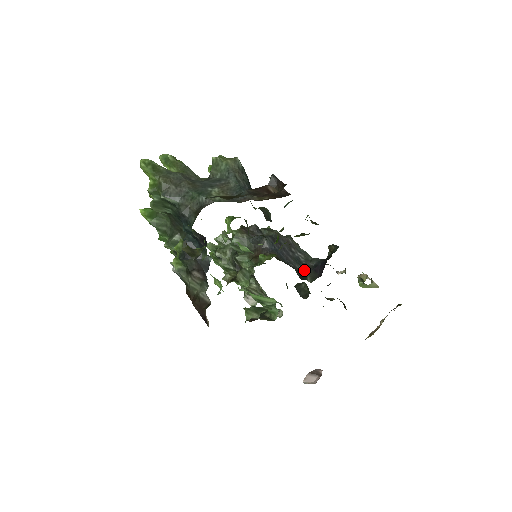
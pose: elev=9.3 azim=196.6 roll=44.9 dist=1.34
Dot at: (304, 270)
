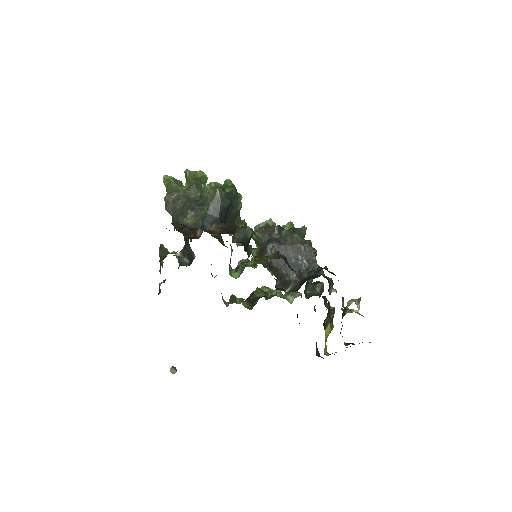
Dot at: (295, 279)
